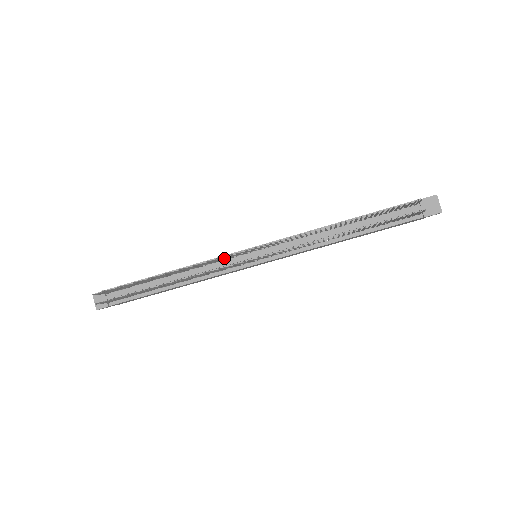
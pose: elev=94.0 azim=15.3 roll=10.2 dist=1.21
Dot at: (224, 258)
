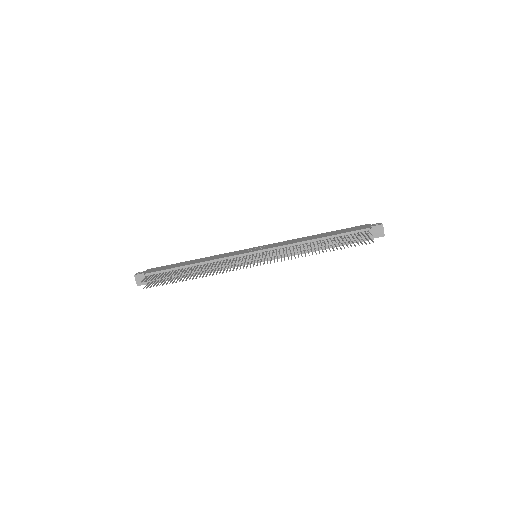
Dot at: occluded
